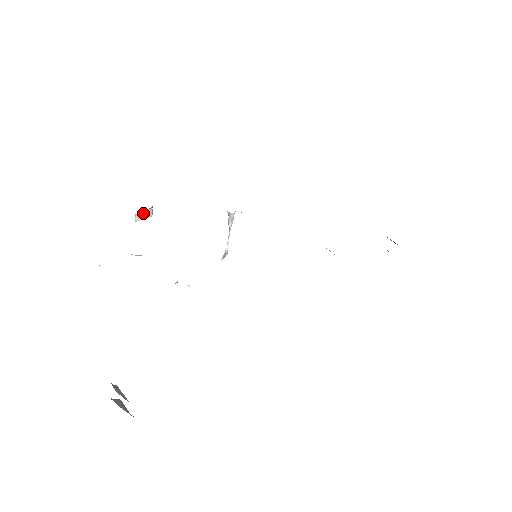
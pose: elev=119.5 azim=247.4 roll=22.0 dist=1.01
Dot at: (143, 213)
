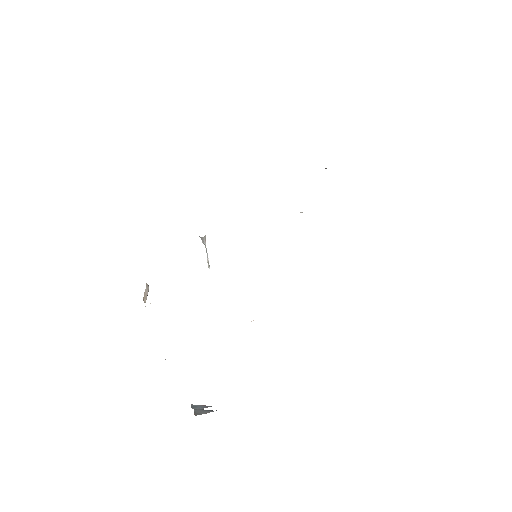
Dot at: (145, 293)
